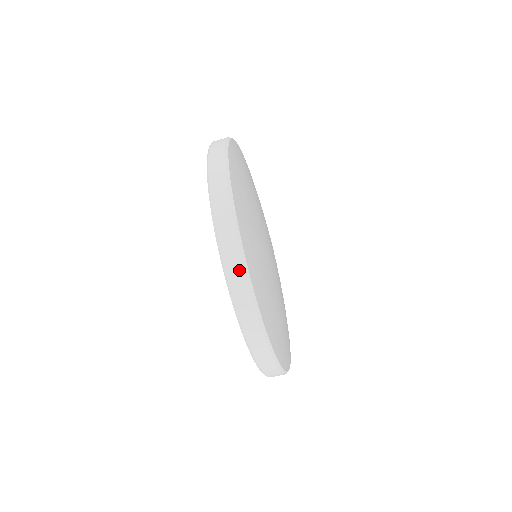
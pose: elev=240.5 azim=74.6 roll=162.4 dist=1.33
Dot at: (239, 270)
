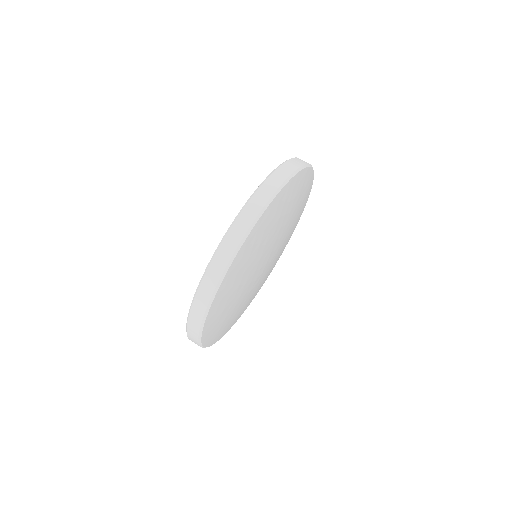
Dot at: (299, 164)
